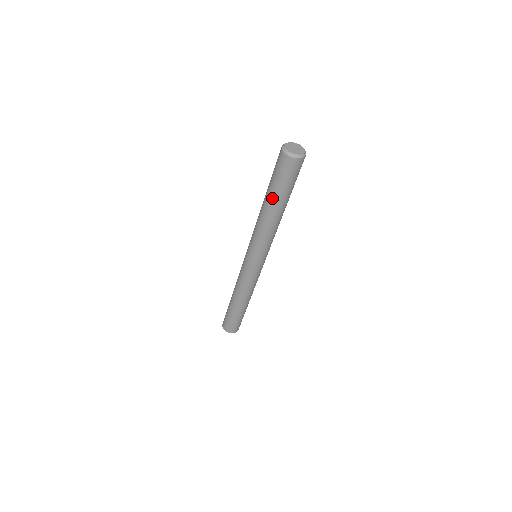
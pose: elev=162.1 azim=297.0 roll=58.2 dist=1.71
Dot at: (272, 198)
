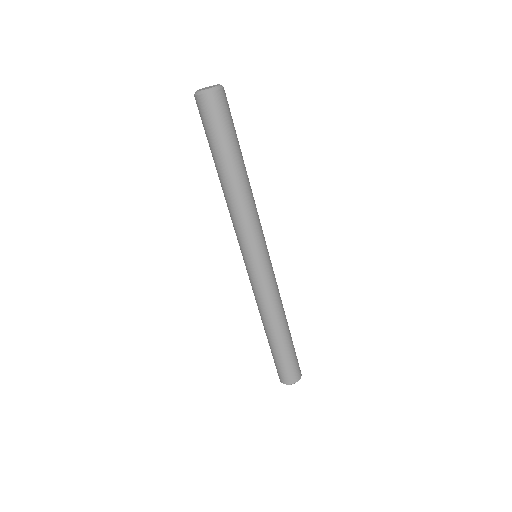
Dot at: (221, 160)
